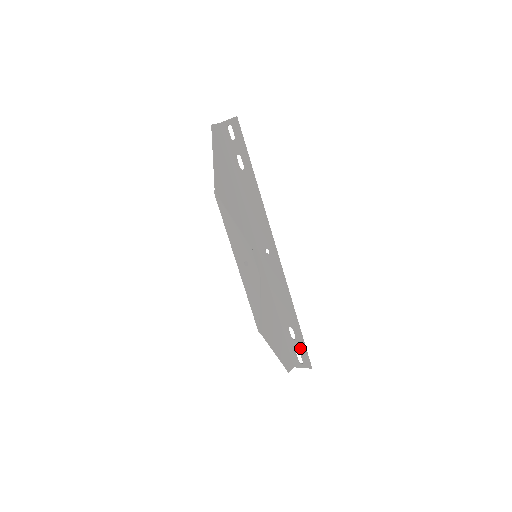
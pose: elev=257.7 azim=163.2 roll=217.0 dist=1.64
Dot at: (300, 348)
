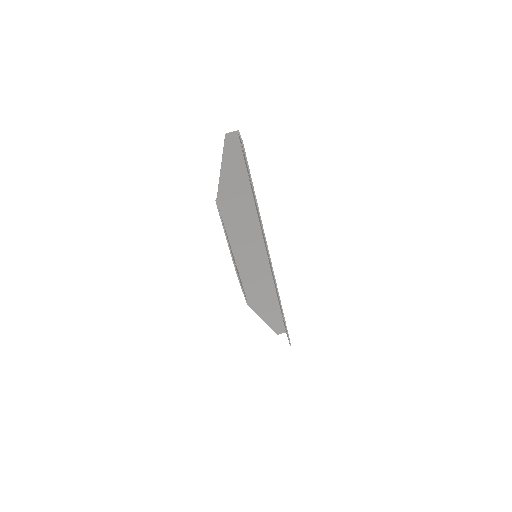
Dot at: occluded
